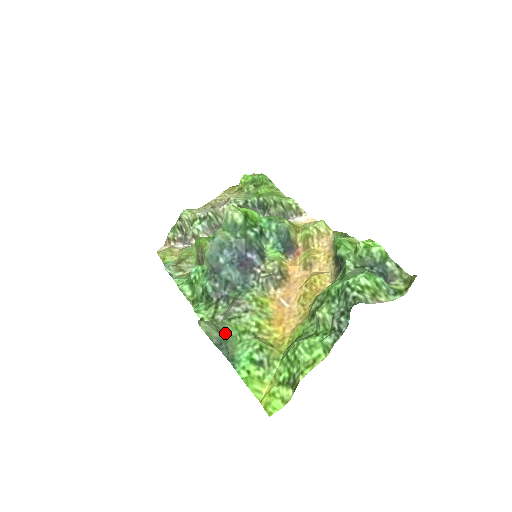
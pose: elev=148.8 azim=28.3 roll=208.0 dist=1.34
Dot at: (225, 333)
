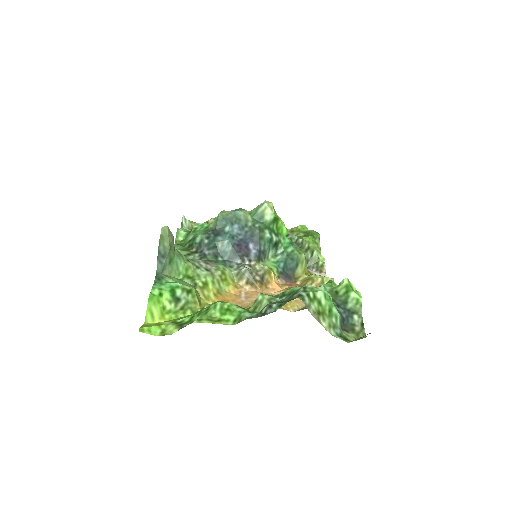
Dot at: (175, 258)
